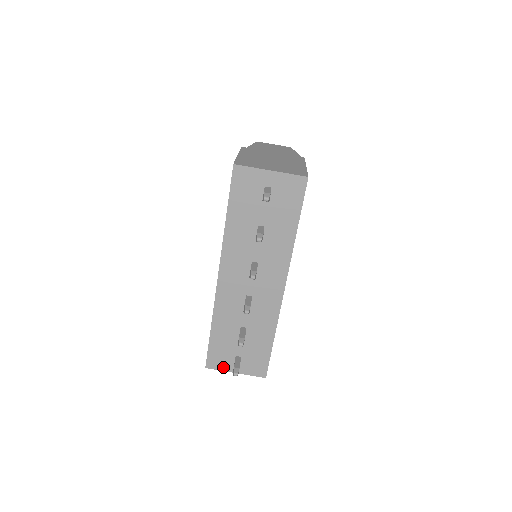
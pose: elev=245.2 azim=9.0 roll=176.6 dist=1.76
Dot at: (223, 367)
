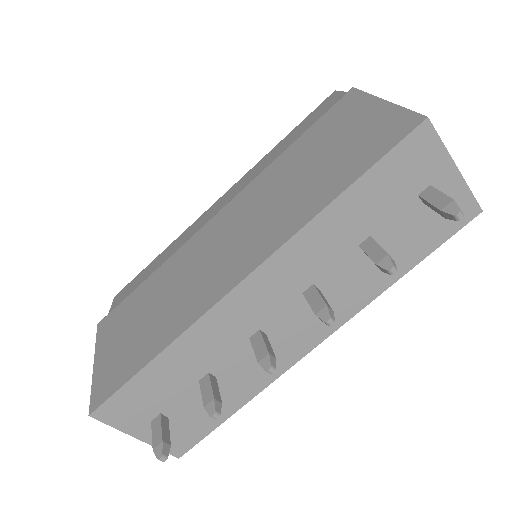
Dot at: (123, 423)
